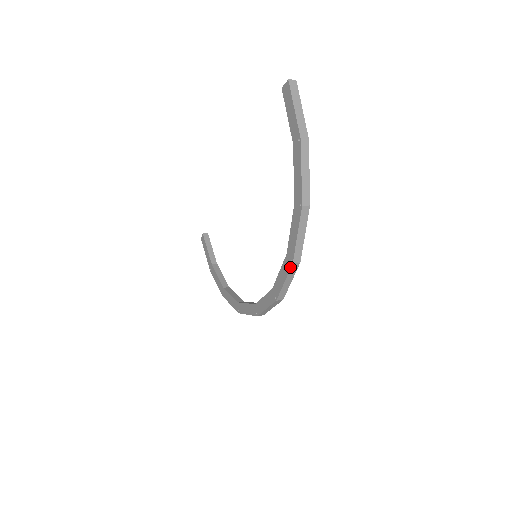
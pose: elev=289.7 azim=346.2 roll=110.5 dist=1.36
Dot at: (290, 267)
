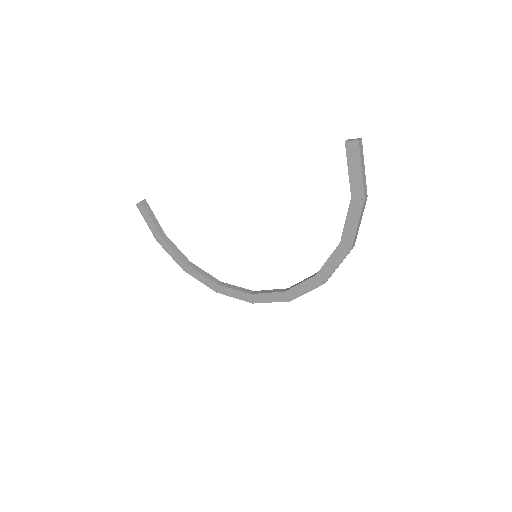
Dot at: (320, 285)
